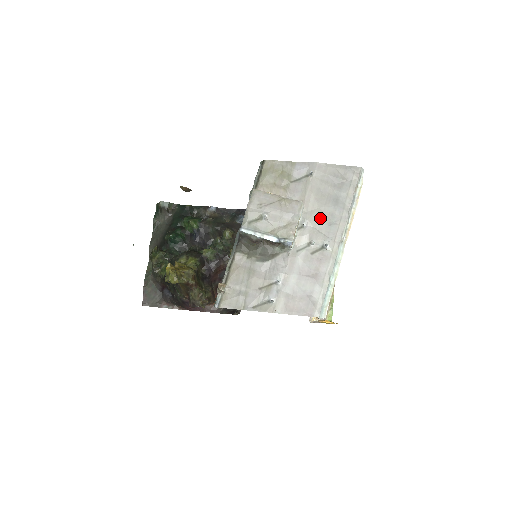
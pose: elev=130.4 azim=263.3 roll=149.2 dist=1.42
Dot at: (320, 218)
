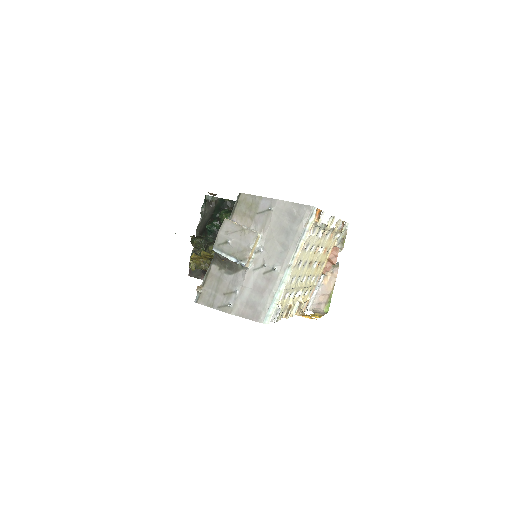
Dot at: (274, 246)
